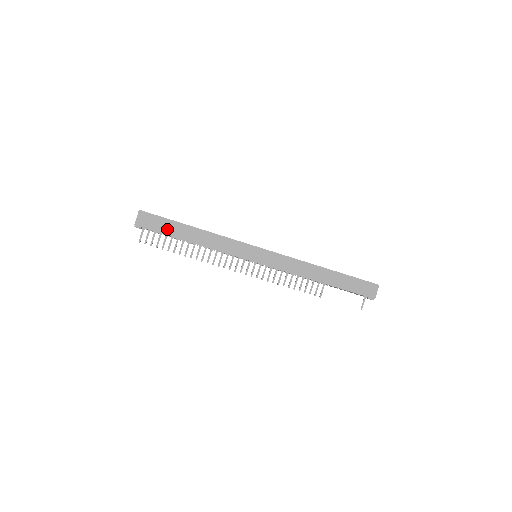
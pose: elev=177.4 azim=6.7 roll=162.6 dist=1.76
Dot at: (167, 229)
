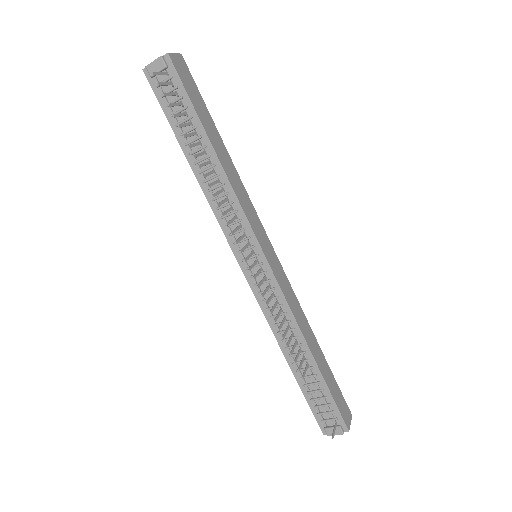
Dot at: (198, 107)
